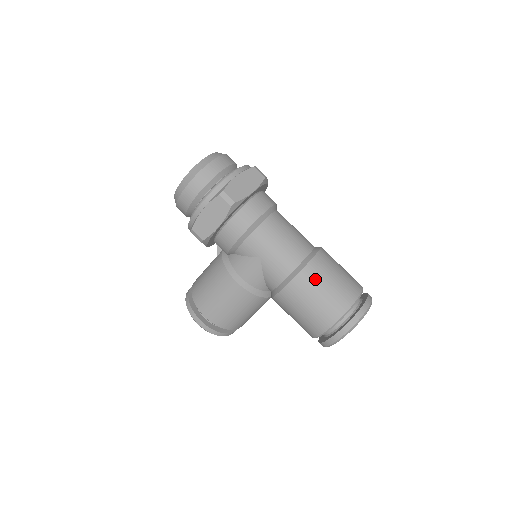
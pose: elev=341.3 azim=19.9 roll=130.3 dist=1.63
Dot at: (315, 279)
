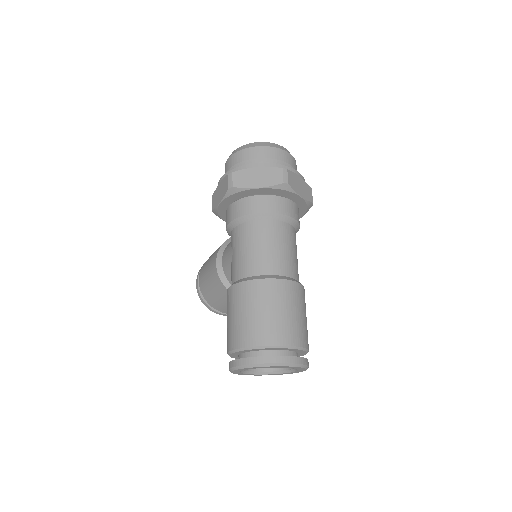
Dot at: (247, 297)
